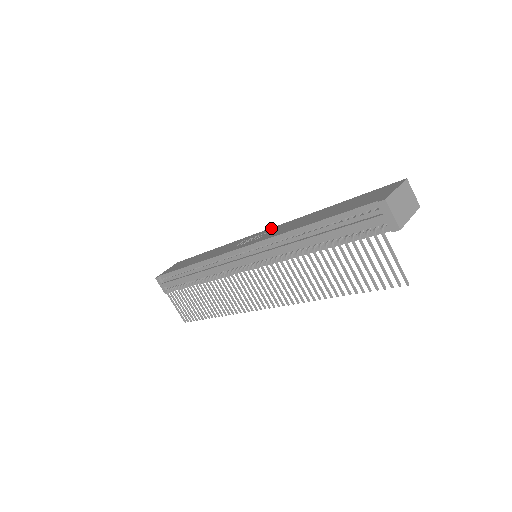
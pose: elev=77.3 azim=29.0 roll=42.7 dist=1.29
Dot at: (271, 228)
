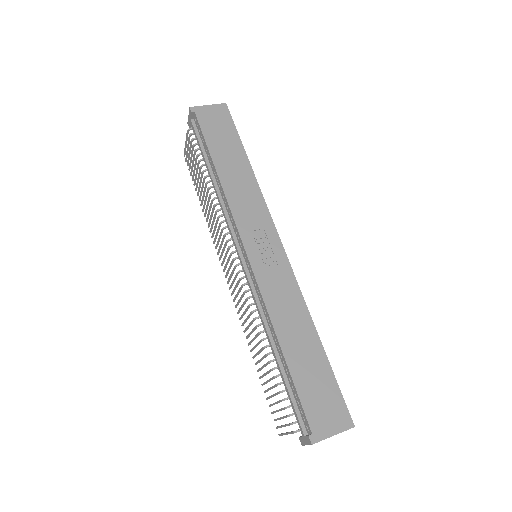
Dot at: (287, 261)
